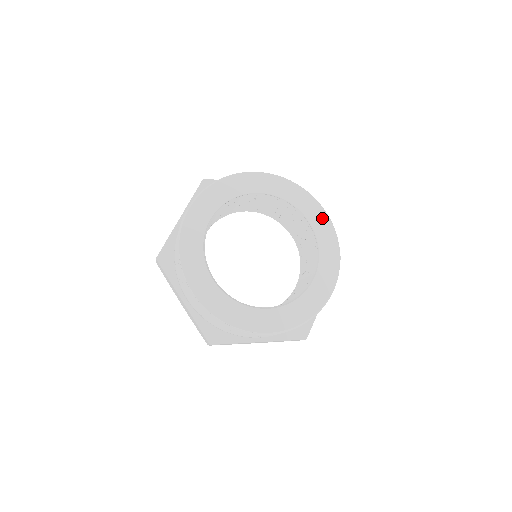
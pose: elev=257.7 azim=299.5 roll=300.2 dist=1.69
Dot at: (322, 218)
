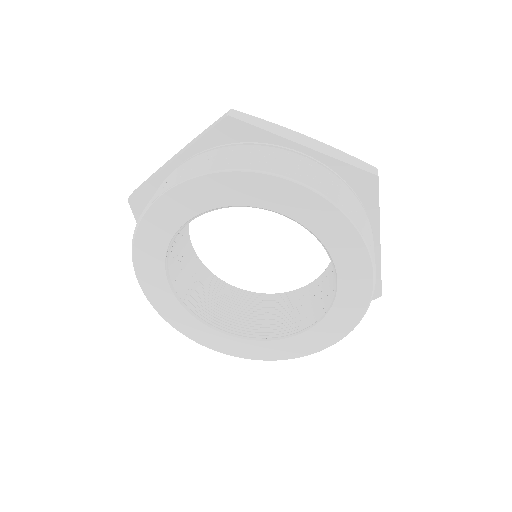
Dot at: (361, 282)
